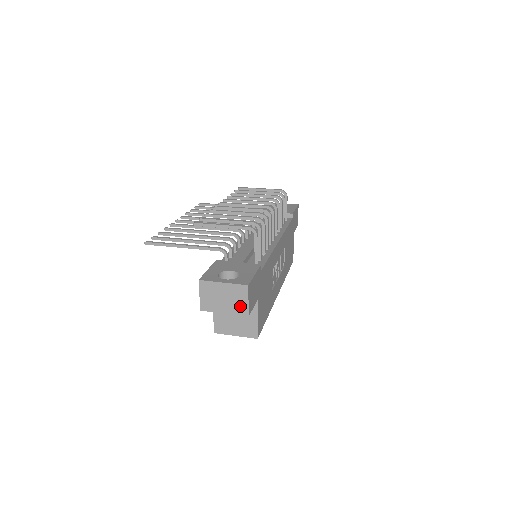
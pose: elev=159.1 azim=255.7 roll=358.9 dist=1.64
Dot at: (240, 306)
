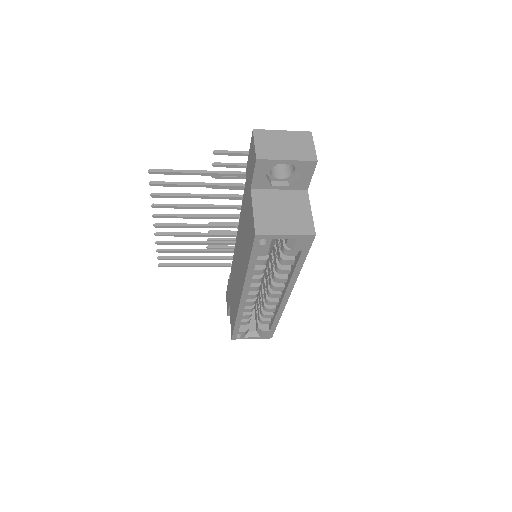
Dot at: (306, 151)
